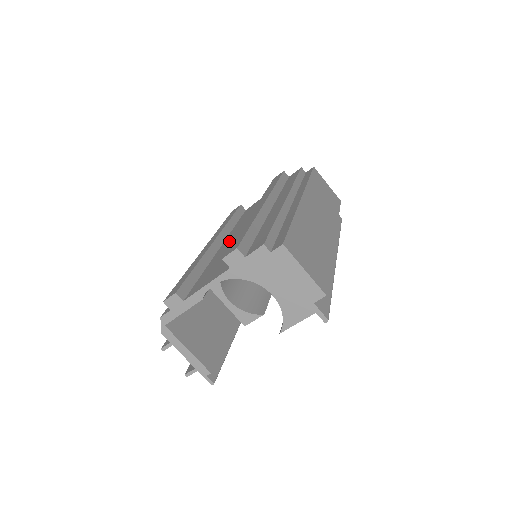
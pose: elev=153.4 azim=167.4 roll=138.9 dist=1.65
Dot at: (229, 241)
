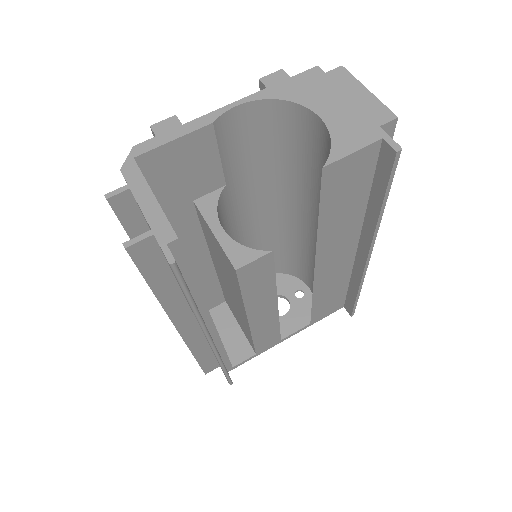
Dot at: occluded
